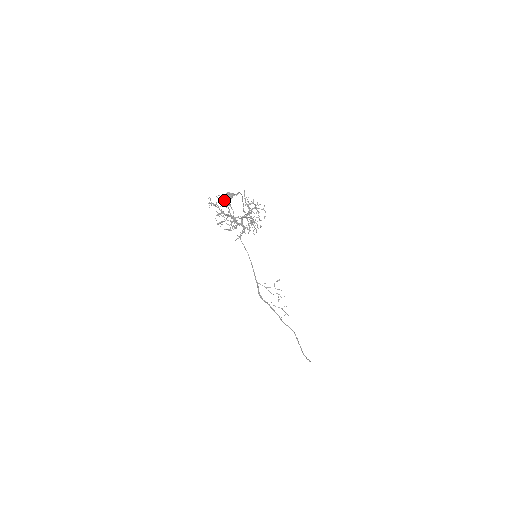
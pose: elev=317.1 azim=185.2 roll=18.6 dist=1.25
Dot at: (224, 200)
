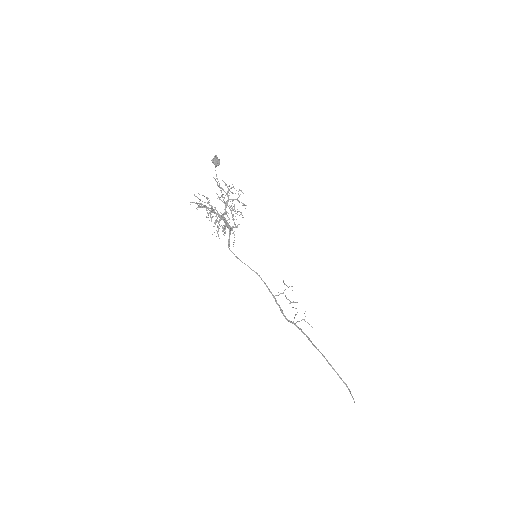
Dot at: (201, 203)
